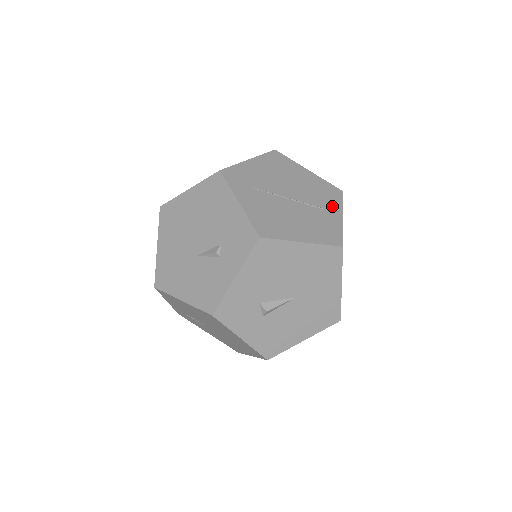
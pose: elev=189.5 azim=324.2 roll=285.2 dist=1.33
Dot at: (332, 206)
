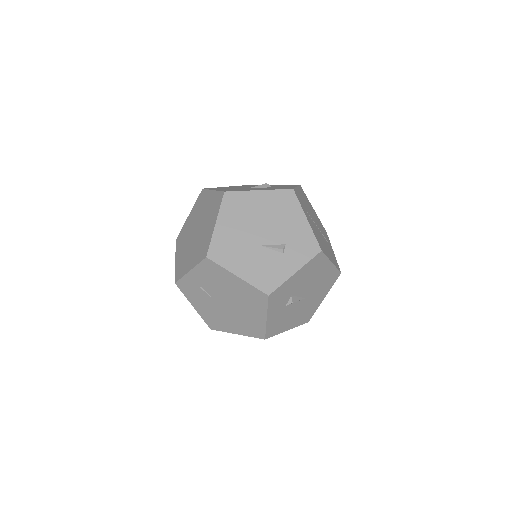
Dot at: occluded
